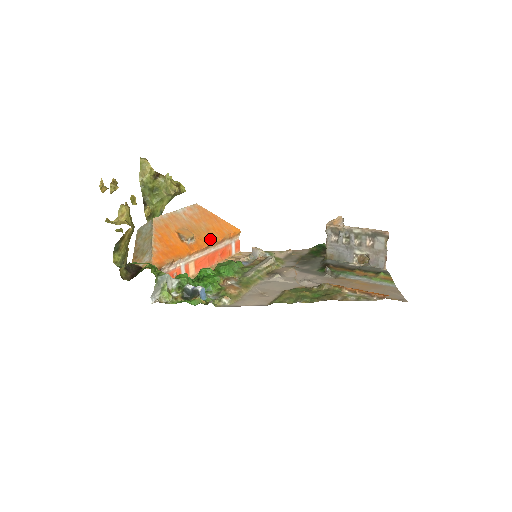
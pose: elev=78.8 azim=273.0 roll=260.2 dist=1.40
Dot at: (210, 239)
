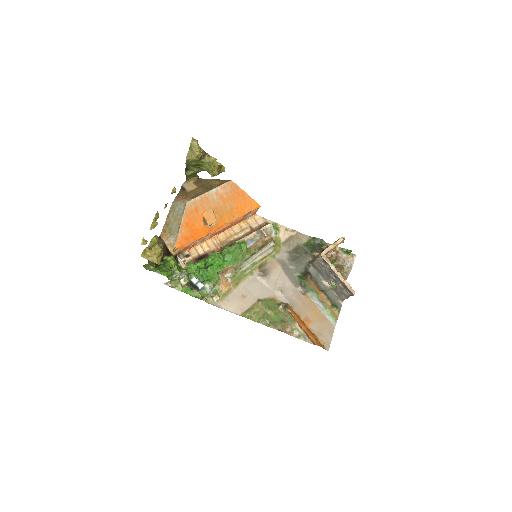
Dot at: (230, 219)
